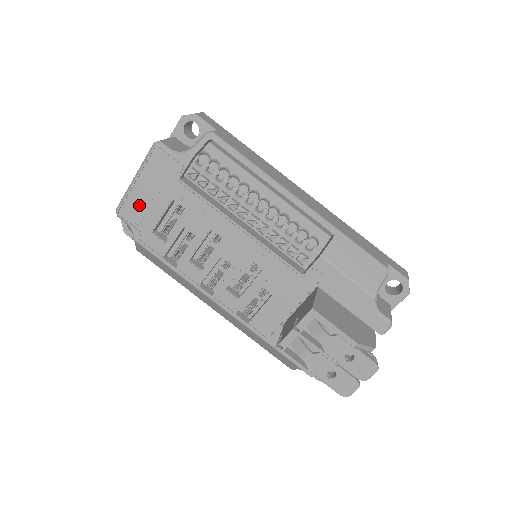
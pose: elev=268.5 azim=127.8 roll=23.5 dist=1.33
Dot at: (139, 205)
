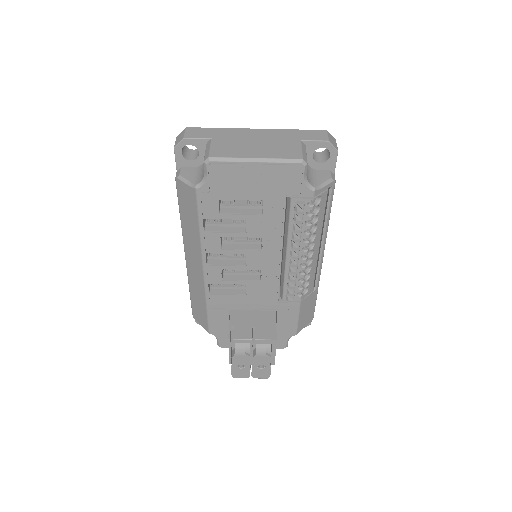
Dot at: (234, 177)
